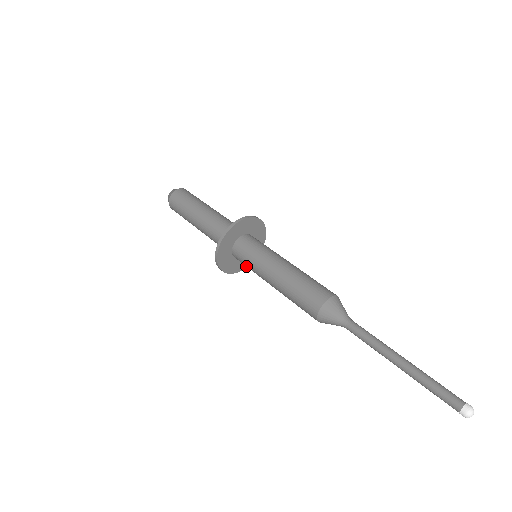
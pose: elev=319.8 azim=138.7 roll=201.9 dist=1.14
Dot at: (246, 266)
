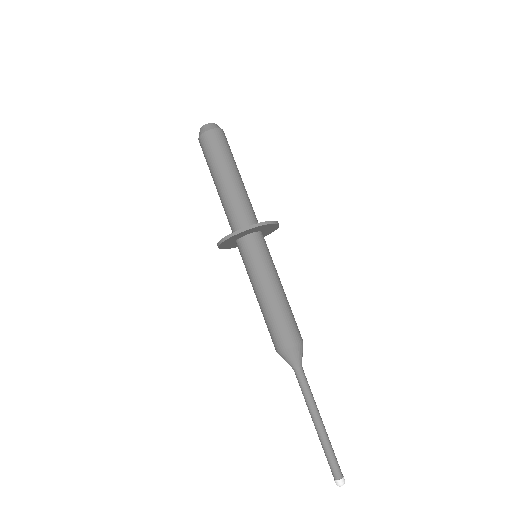
Dot at: occluded
